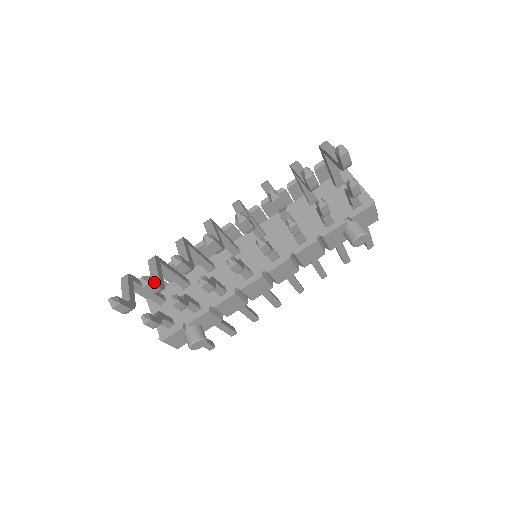
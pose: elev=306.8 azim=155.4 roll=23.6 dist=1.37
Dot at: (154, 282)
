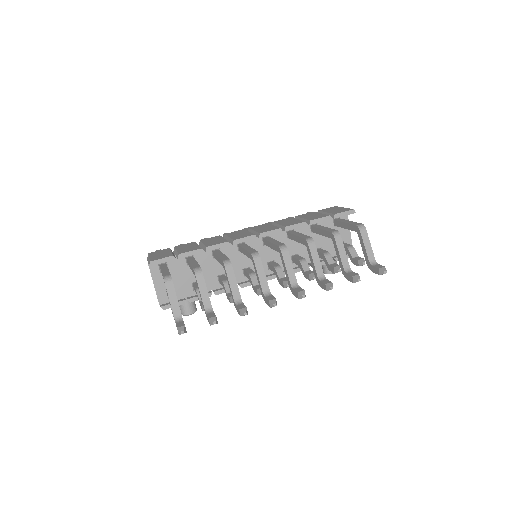
Dot at: occluded
